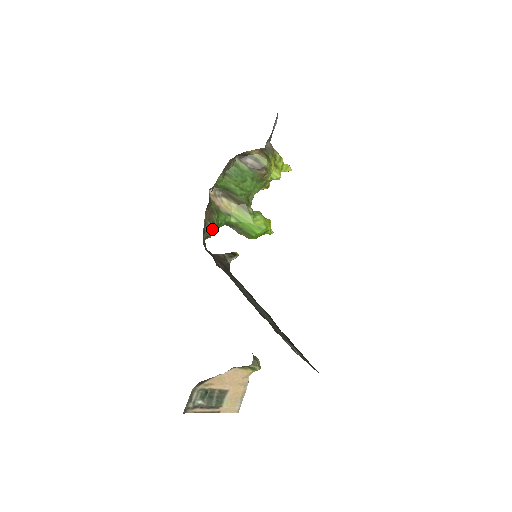
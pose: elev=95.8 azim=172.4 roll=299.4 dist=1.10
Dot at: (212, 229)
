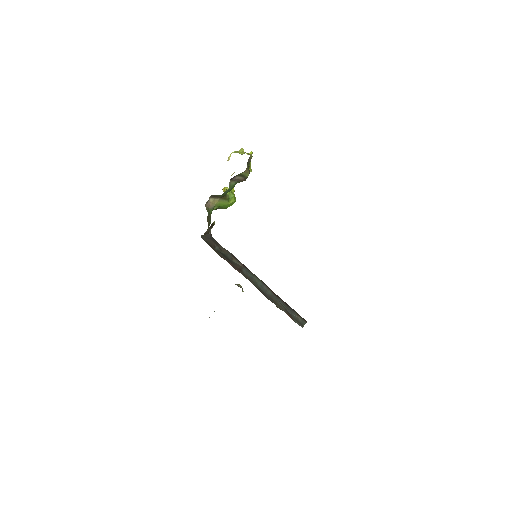
Dot at: (208, 227)
